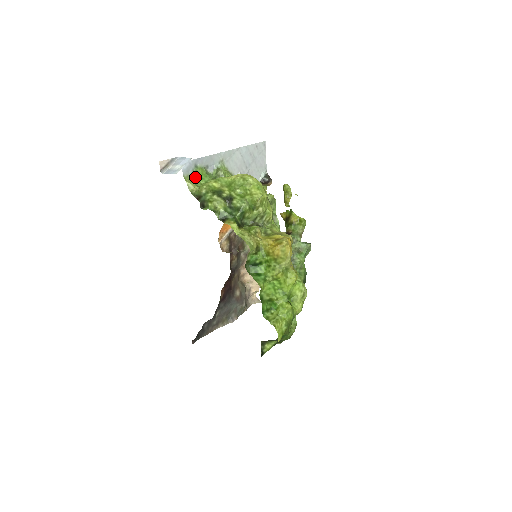
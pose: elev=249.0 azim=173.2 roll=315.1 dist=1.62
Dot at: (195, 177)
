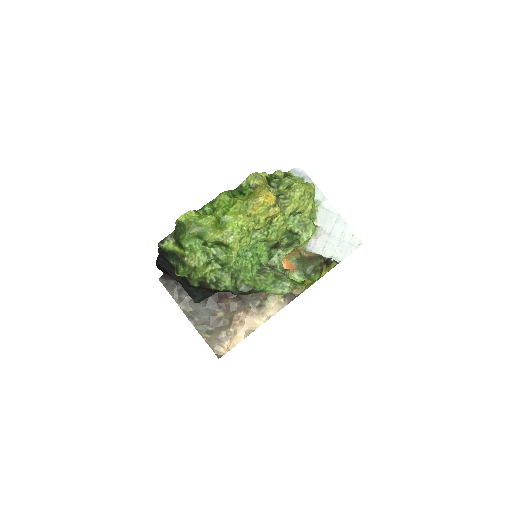
Dot at: occluded
